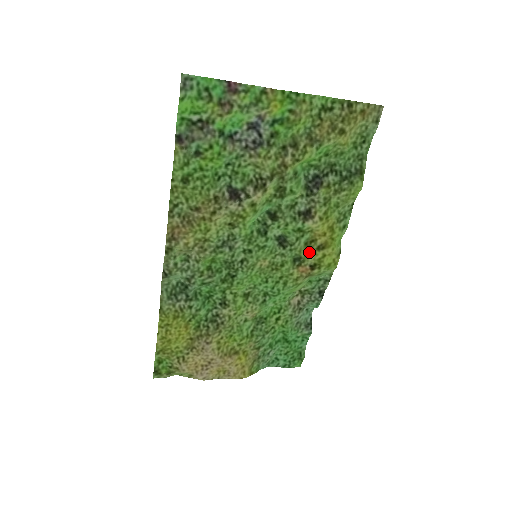
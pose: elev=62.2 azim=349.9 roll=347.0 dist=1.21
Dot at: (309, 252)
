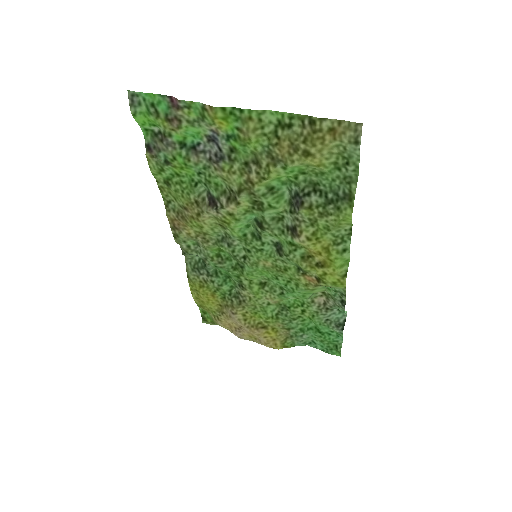
Dot at: (307, 266)
